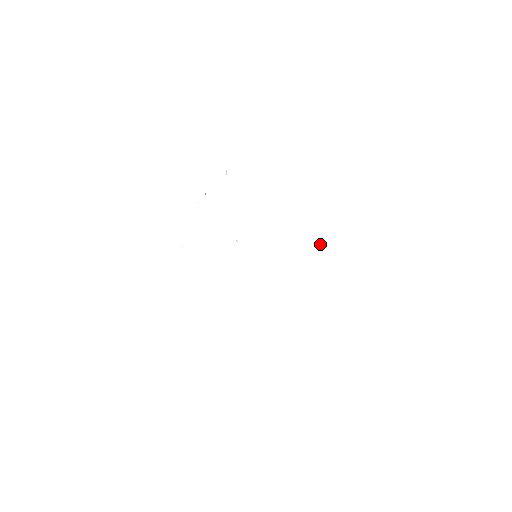
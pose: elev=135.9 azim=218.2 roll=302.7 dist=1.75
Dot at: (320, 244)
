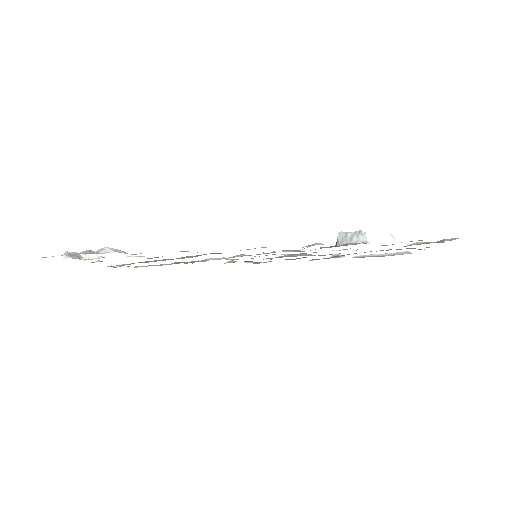
Dot at: (364, 240)
